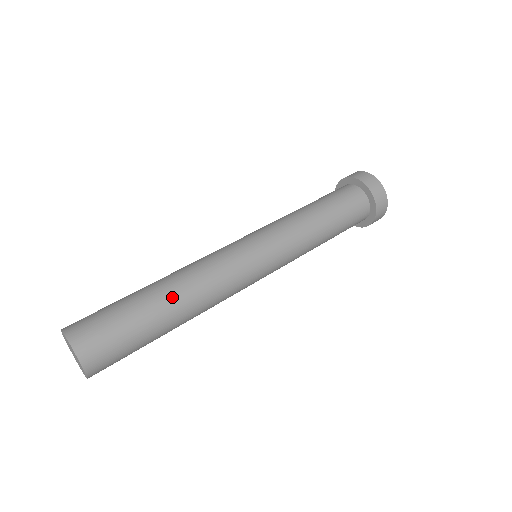
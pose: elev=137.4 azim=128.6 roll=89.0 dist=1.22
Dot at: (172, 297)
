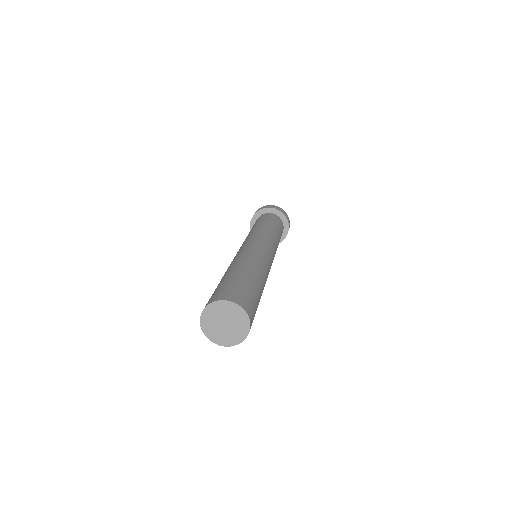
Dot at: (256, 272)
